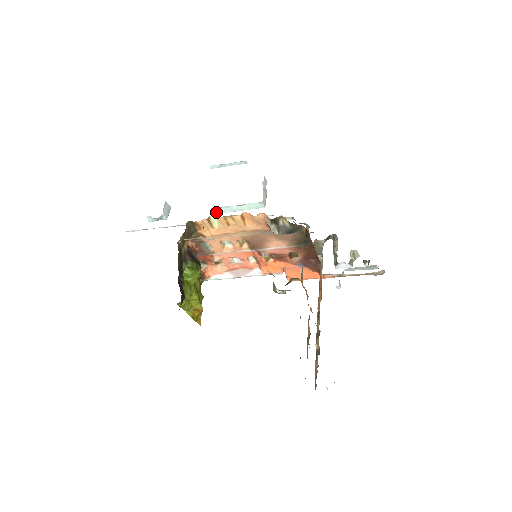
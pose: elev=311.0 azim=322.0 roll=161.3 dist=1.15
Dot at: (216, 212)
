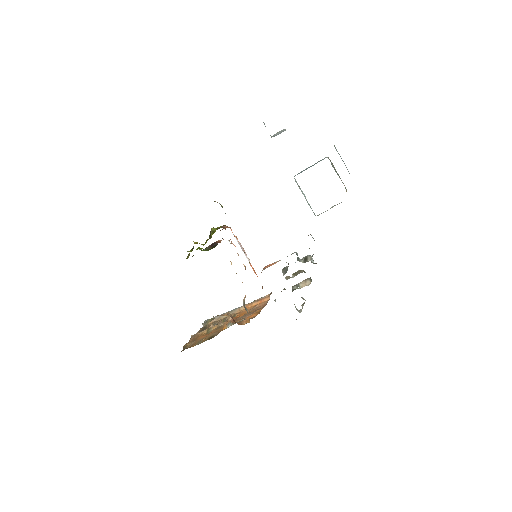
Dot at: (295, 179)
